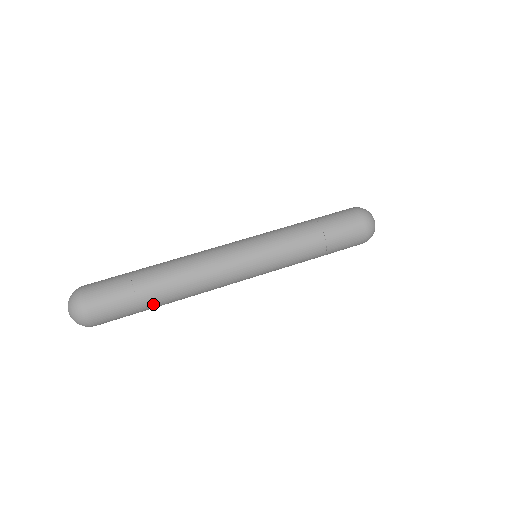
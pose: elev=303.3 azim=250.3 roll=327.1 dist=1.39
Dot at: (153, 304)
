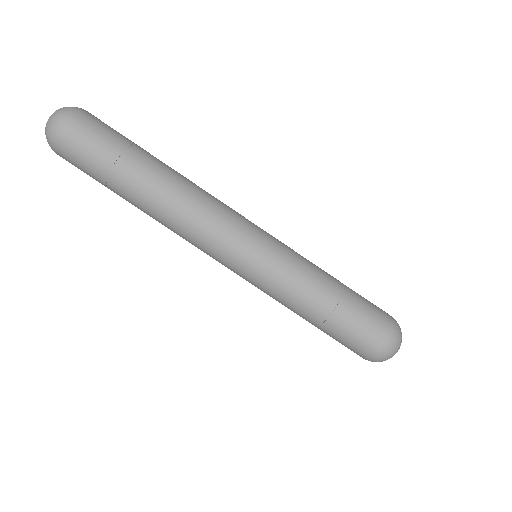
Dot at: occluded
